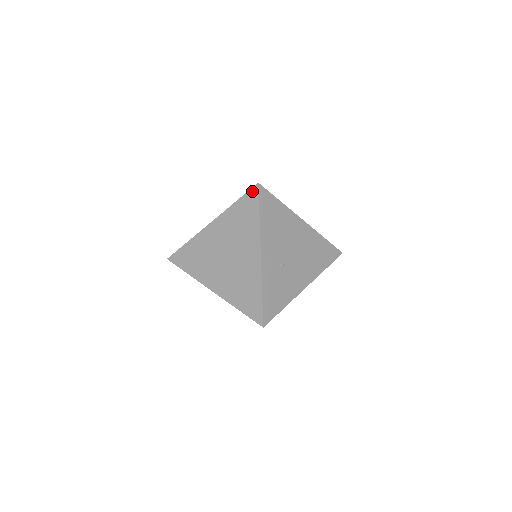
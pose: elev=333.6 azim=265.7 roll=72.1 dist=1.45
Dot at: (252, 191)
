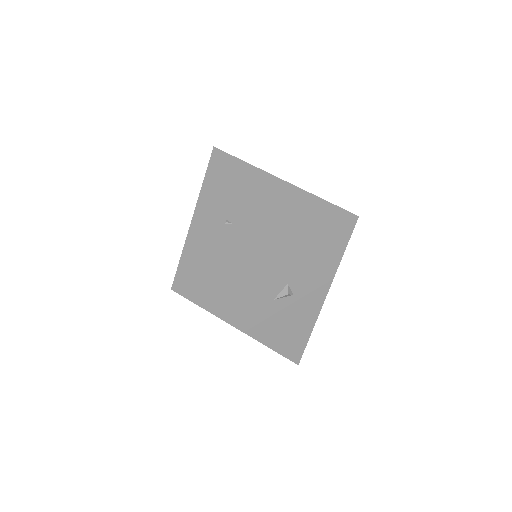
Dot at: occluded
